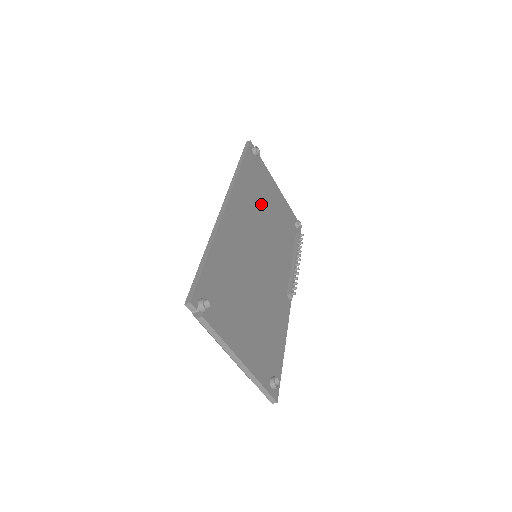
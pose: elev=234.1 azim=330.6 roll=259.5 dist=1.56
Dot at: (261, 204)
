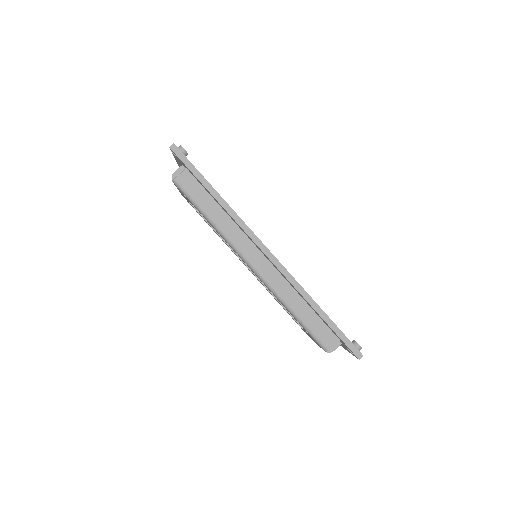
Dot at: occluded
